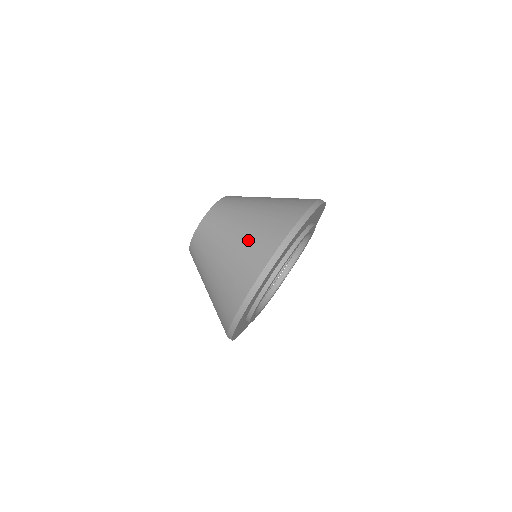
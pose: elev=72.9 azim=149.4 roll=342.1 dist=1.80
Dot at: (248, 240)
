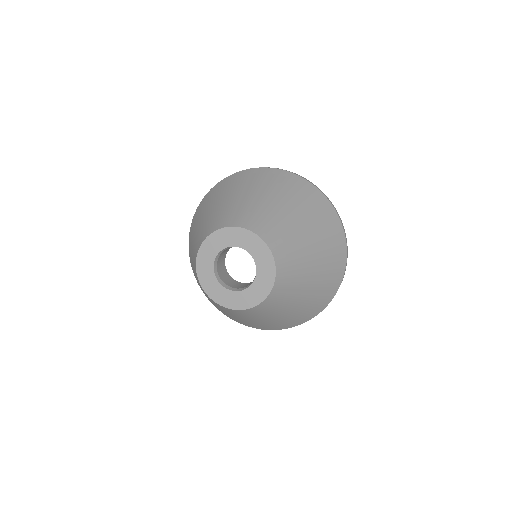
Dot at: (294, 316)
